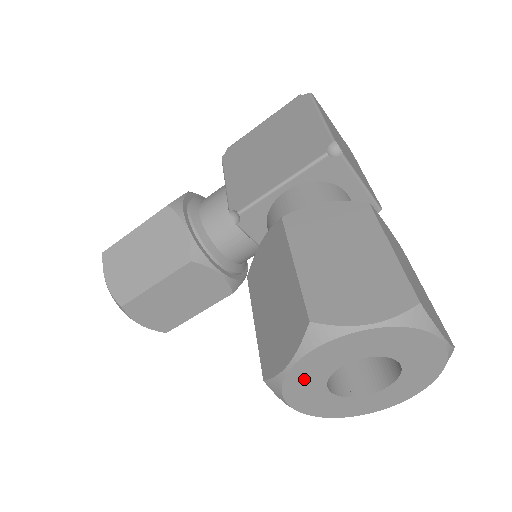
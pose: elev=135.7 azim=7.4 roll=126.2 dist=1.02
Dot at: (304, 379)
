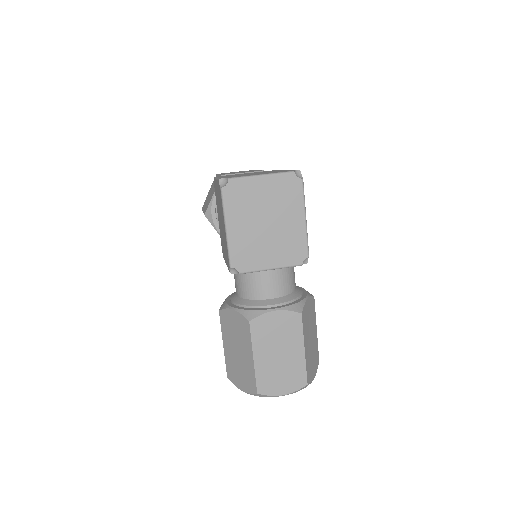
Dot at: occluded
